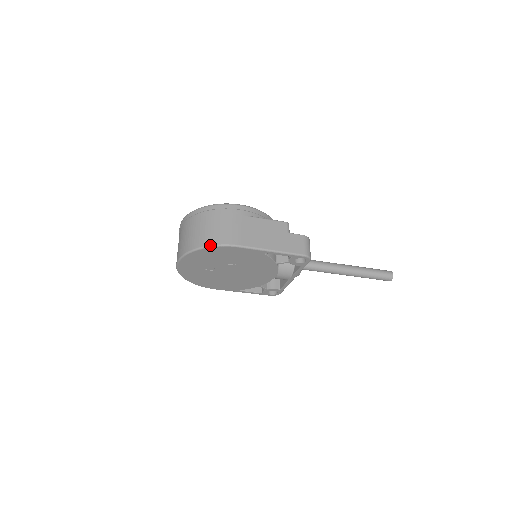
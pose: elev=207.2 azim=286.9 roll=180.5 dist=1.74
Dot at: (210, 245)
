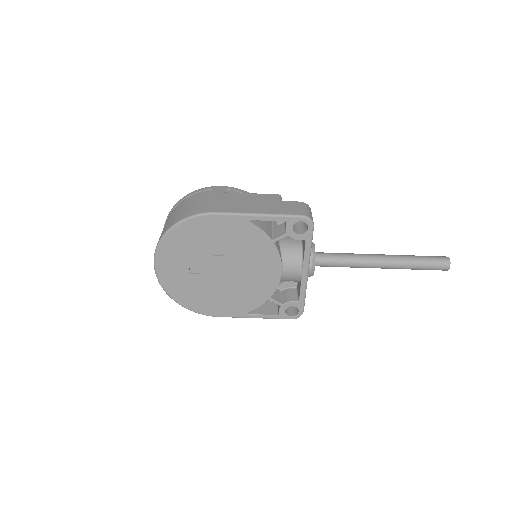
Dot at: (181, 220)
